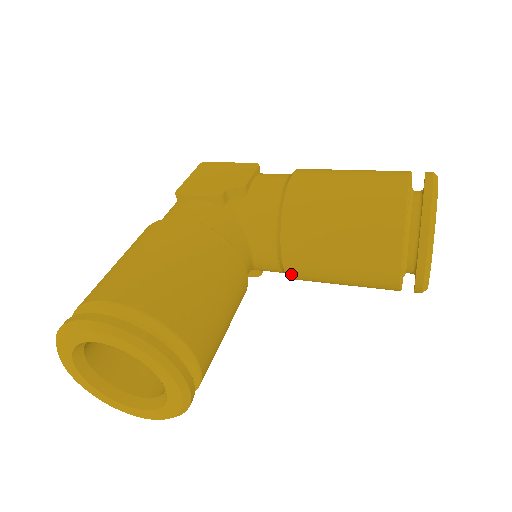
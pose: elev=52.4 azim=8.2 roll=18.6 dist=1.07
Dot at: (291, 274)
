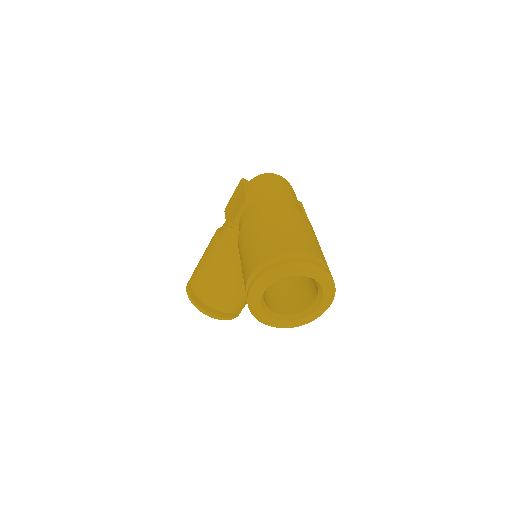
Dot at: occluded
